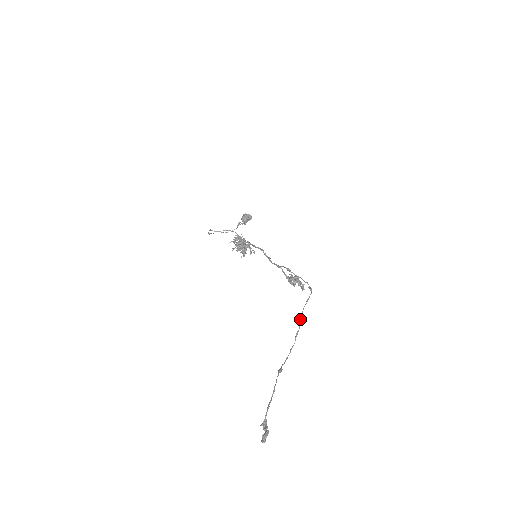
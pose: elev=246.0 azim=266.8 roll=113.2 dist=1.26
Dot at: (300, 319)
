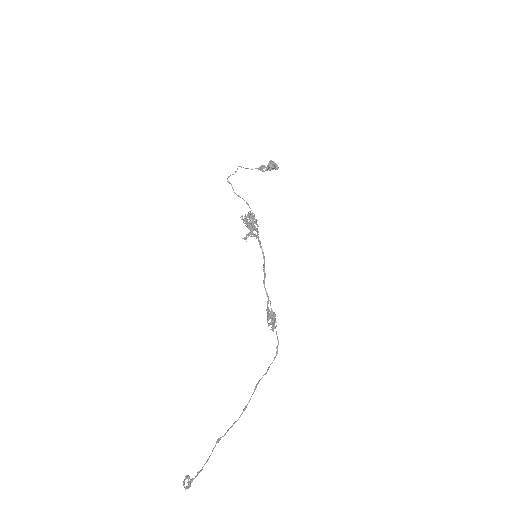
Dot at: (254, 391)
